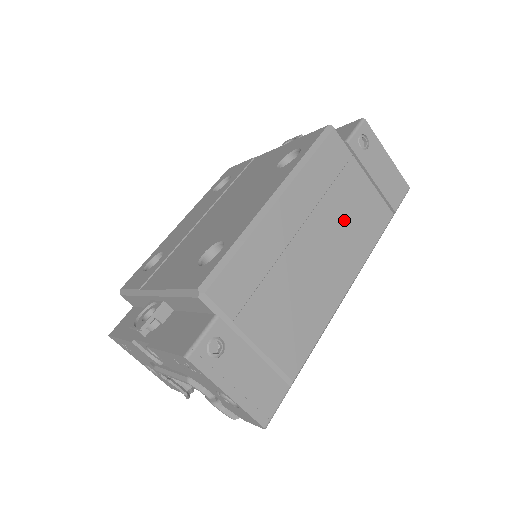
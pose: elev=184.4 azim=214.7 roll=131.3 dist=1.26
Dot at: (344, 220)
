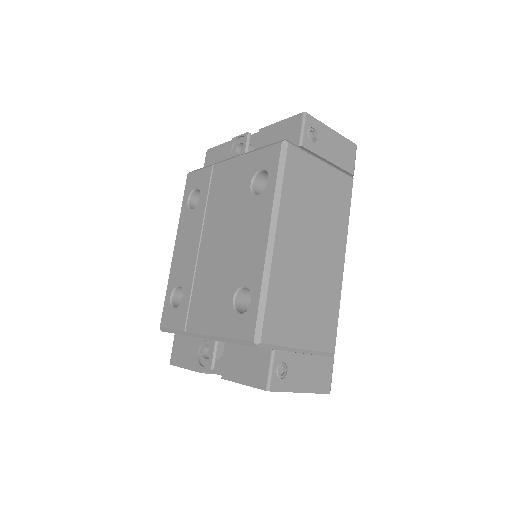
Dot at: (323, 213)
